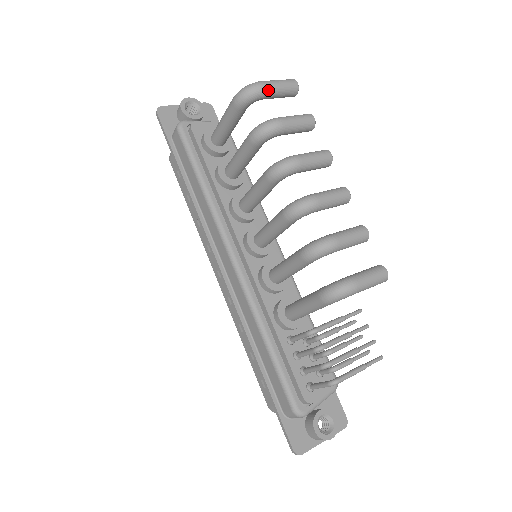
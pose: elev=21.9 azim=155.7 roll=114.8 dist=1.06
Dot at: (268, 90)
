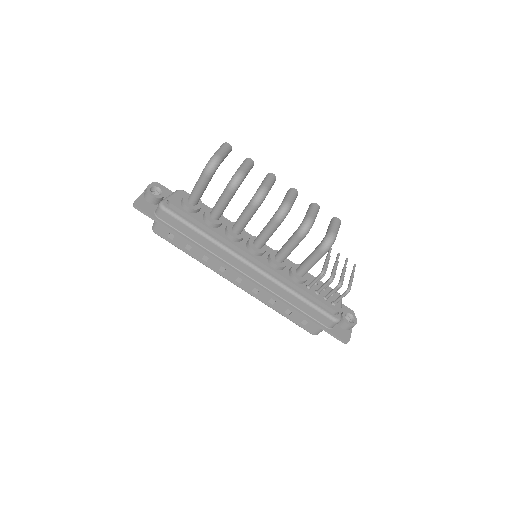
Dot at: (222, 157)
